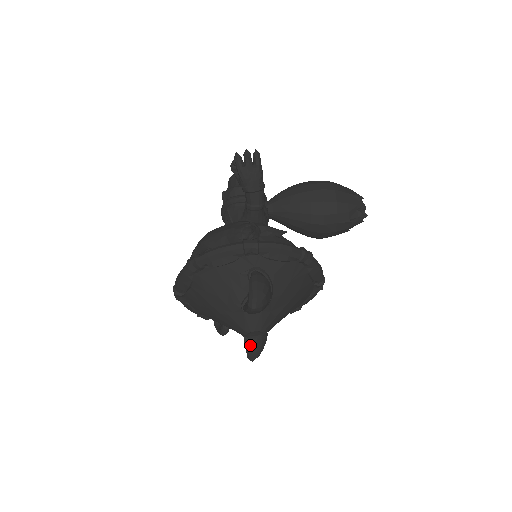
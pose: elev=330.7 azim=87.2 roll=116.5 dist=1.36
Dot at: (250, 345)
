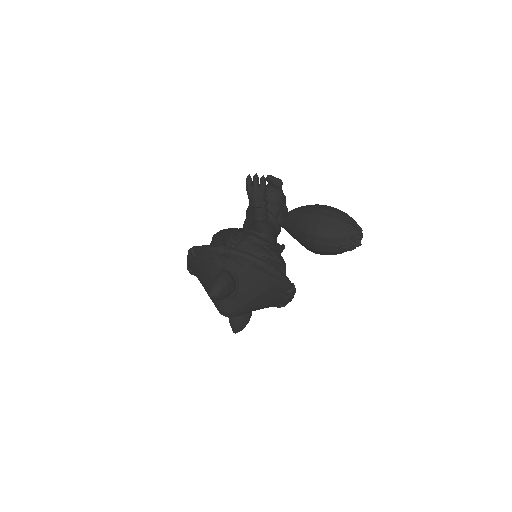
Dot at: (232, 321)
